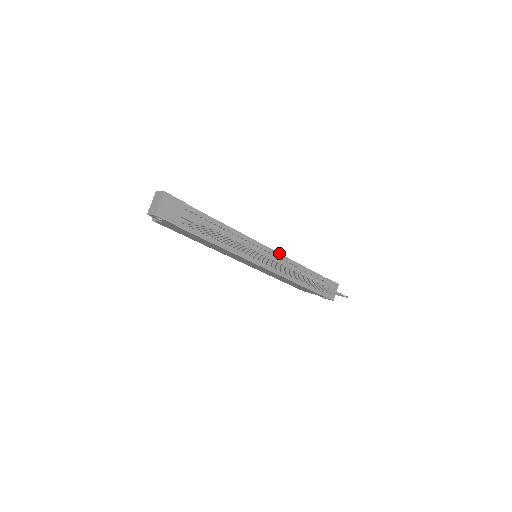
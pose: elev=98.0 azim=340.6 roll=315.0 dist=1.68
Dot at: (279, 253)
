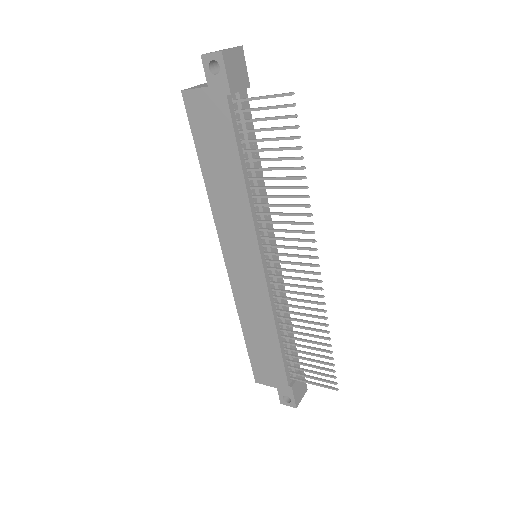
Dot at: occluded
